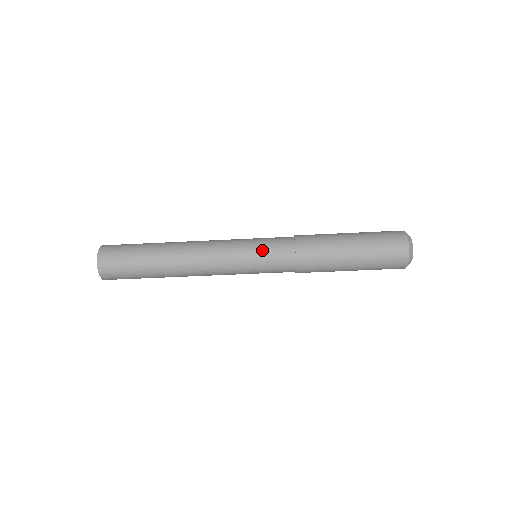
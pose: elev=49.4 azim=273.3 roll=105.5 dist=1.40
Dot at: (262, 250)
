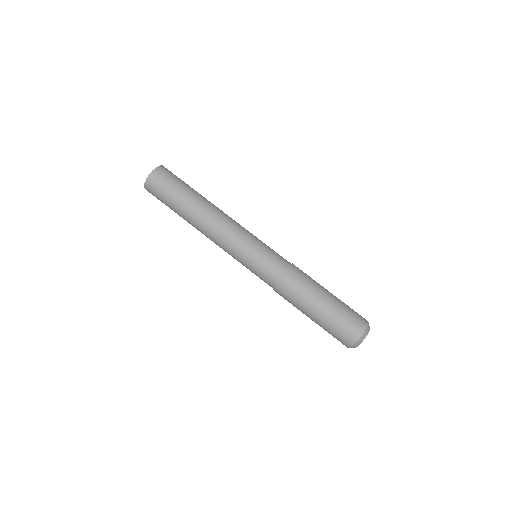
Dot at: (267, 250)
